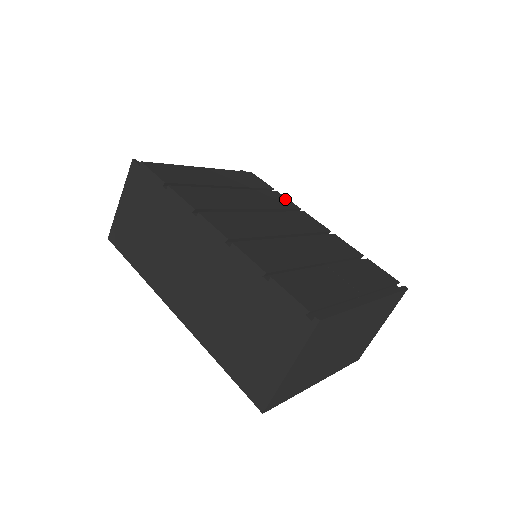
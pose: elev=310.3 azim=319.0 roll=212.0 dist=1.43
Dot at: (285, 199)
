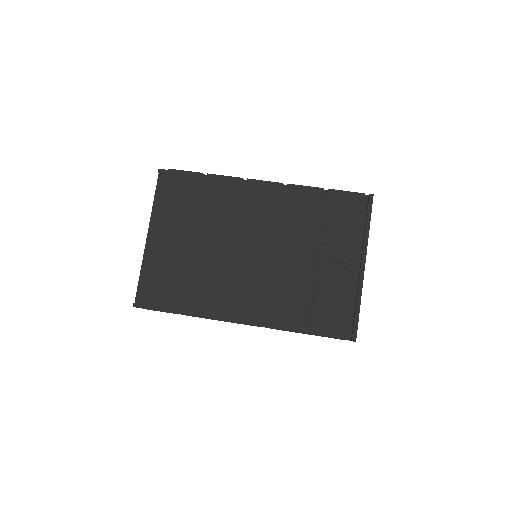
Dot at: (223, 181)
